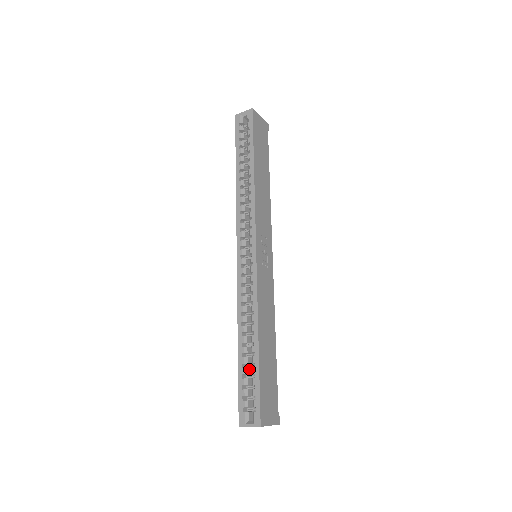
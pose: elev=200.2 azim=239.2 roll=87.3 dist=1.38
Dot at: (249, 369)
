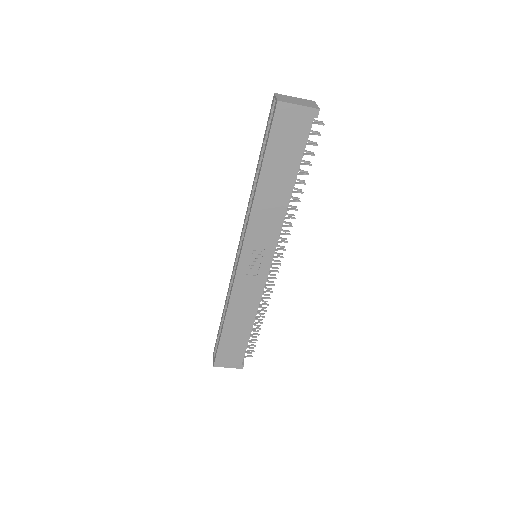
Dot at: occluded
